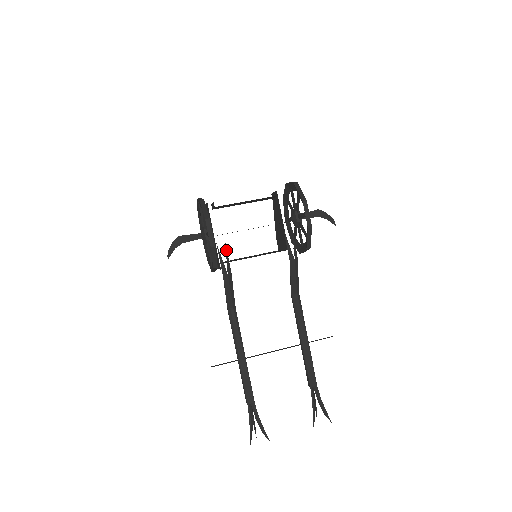
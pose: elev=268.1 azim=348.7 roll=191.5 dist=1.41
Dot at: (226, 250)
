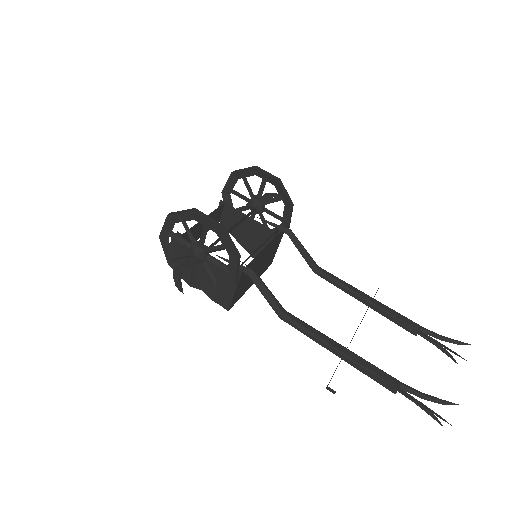
Dot at: occluded
